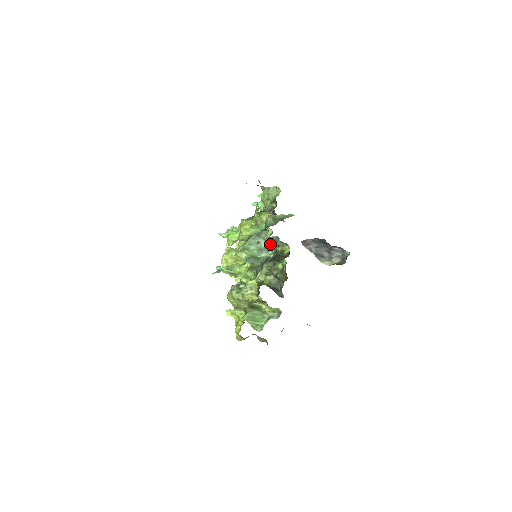
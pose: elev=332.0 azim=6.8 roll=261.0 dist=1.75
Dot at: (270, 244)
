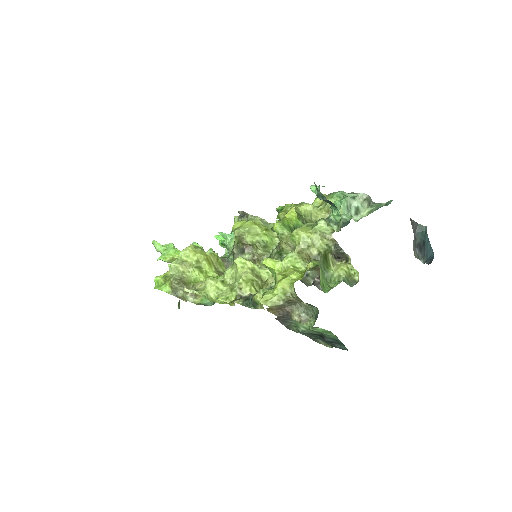
Dot at: (364, 207)
